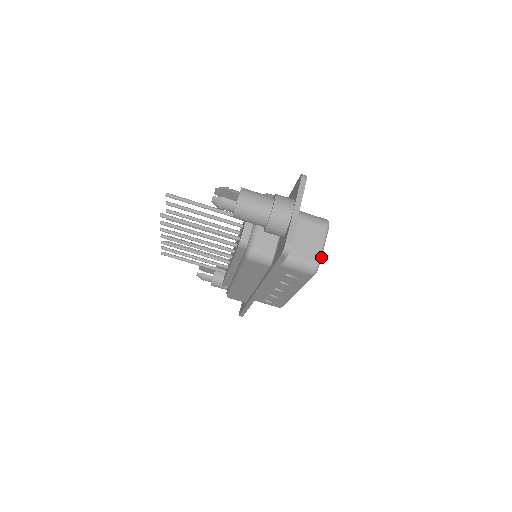
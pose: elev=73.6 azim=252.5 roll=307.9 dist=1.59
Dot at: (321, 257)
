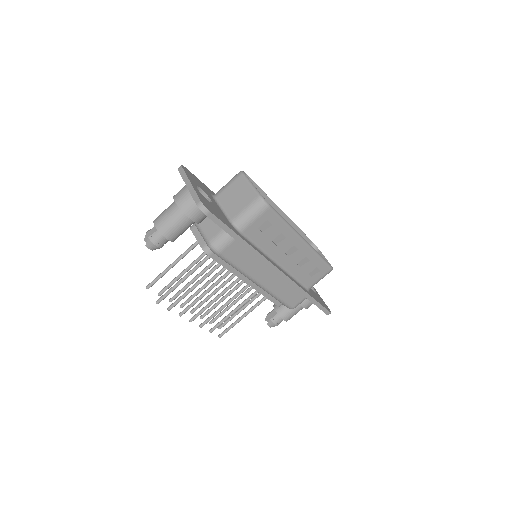
Dot at: (258, 191)
